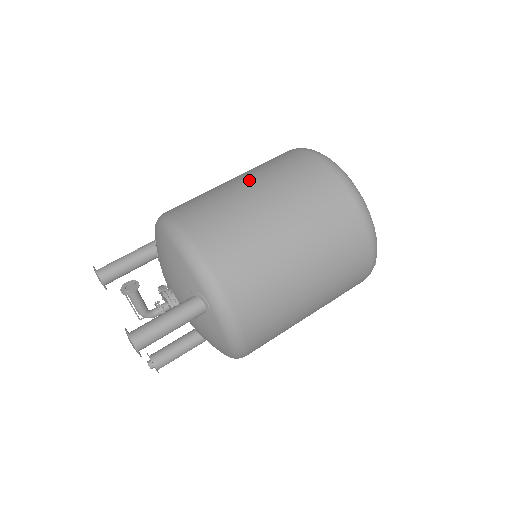
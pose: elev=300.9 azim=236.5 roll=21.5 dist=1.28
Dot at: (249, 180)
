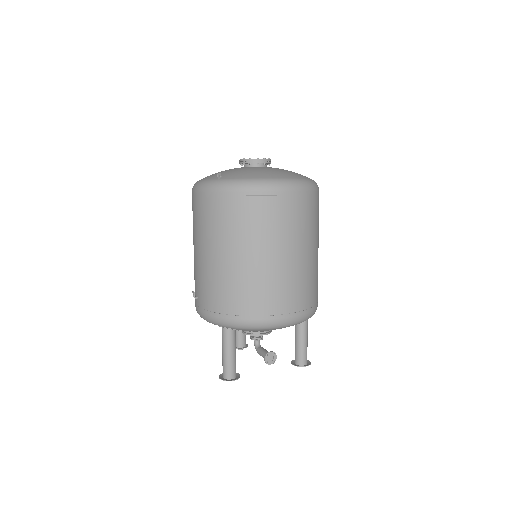
Dot at: (280, 251)
